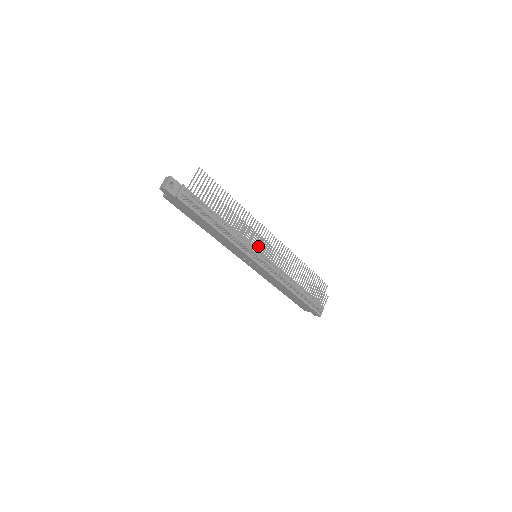
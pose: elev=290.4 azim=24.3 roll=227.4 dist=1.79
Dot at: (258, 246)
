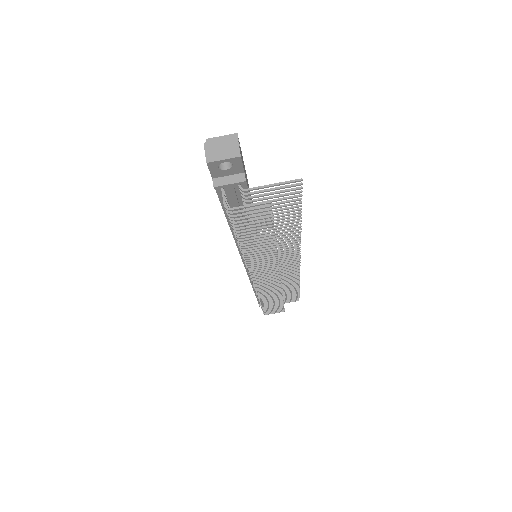
Dot at: occluded
